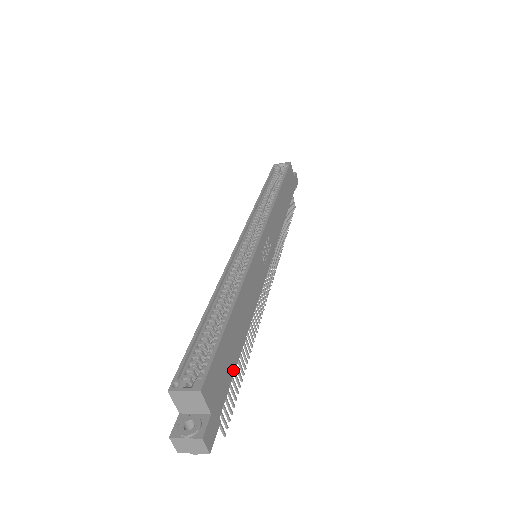
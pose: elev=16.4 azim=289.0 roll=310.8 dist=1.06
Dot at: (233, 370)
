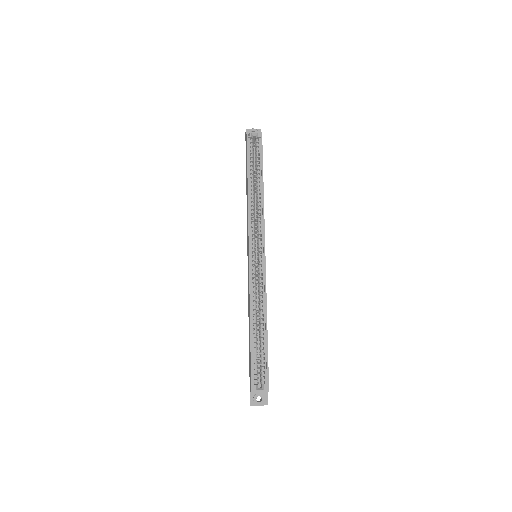
Dot at: occluded
